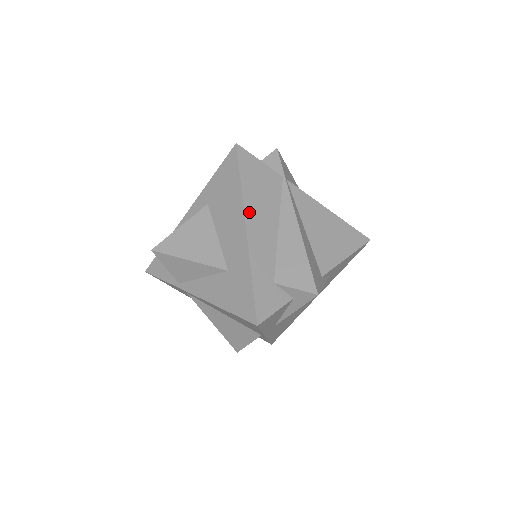
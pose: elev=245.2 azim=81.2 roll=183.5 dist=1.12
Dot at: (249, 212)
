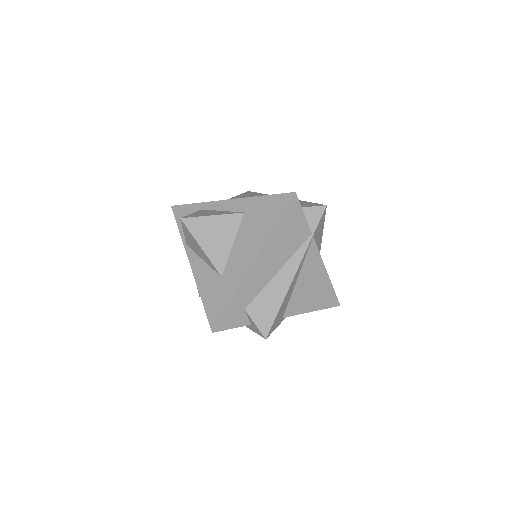
Dot at: (264, 252)
